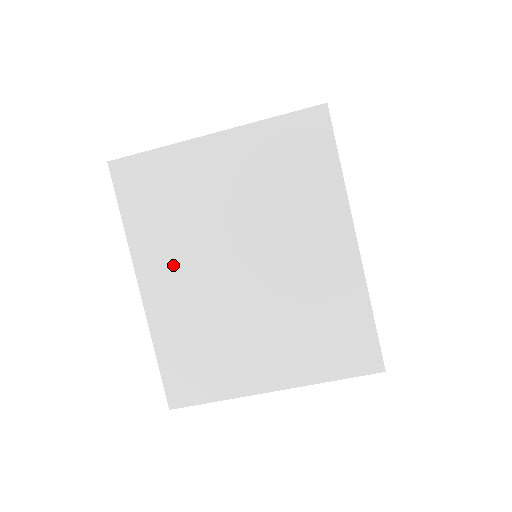
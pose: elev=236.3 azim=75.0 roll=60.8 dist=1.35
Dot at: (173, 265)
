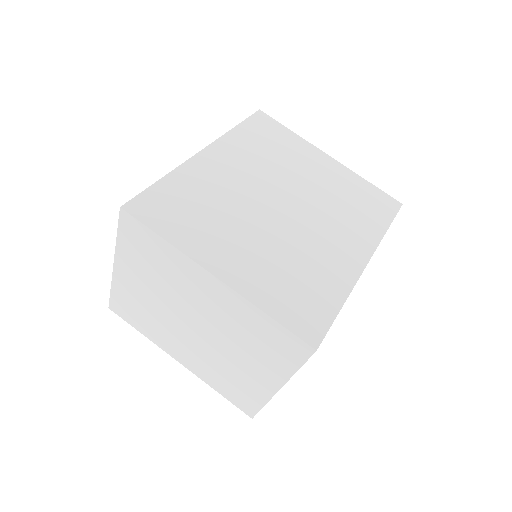
Dot at: (238, 164)
